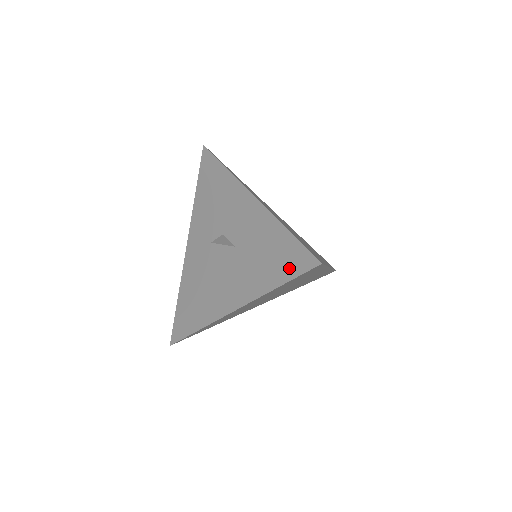
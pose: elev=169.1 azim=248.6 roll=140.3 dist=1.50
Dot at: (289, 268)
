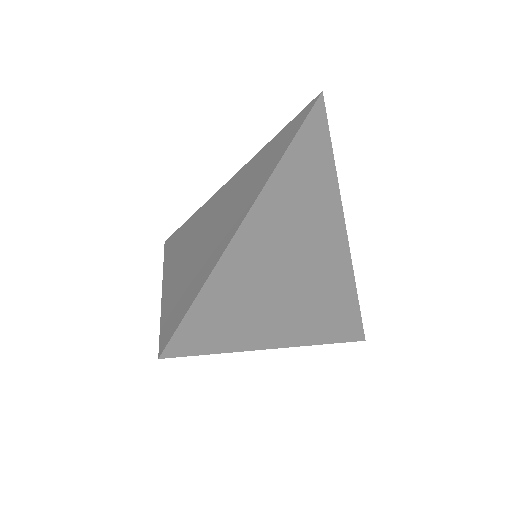
Dot at: occluded
